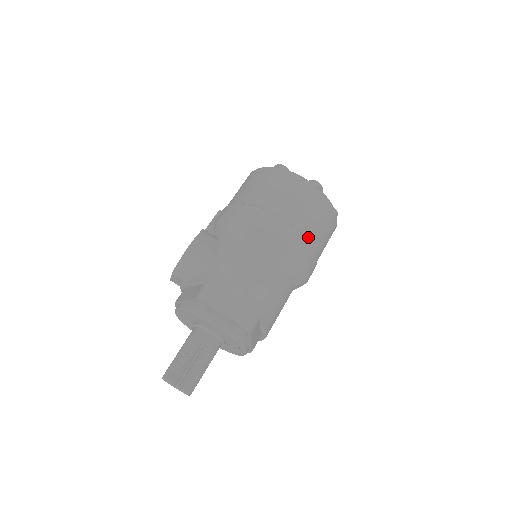
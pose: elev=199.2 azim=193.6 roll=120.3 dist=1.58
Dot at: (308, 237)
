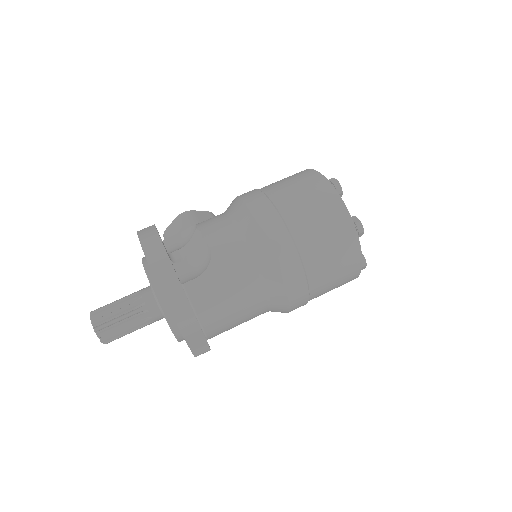
Dot at: (288, 220)
